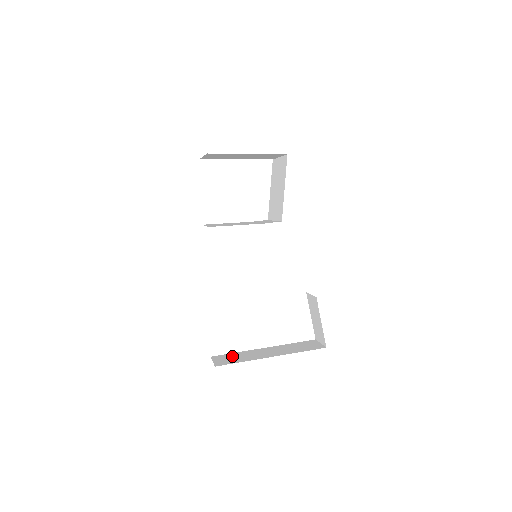
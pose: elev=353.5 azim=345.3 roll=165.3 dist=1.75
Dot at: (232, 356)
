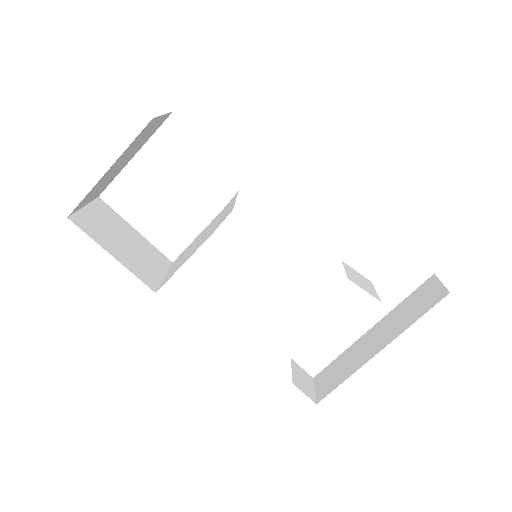
Dot at: (334, 368)
